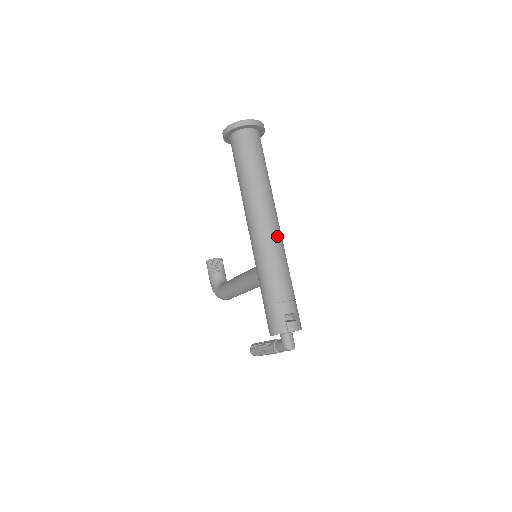
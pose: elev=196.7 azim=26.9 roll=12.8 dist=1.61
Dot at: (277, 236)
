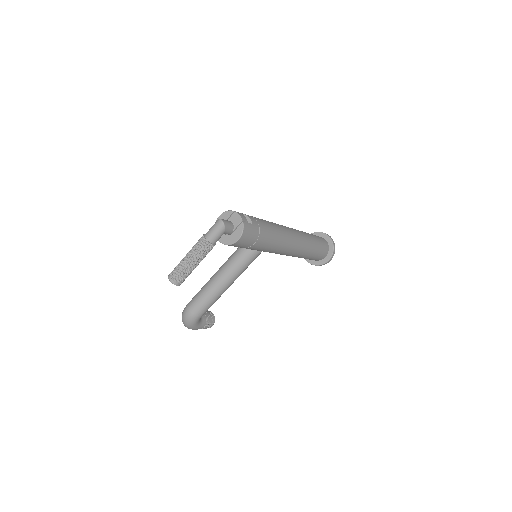
Dot at: (288, 231)
